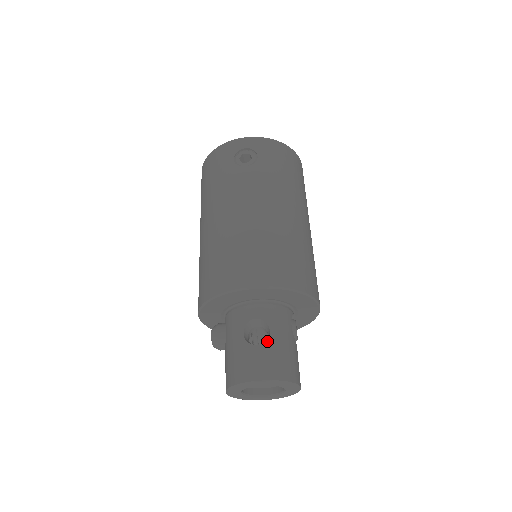
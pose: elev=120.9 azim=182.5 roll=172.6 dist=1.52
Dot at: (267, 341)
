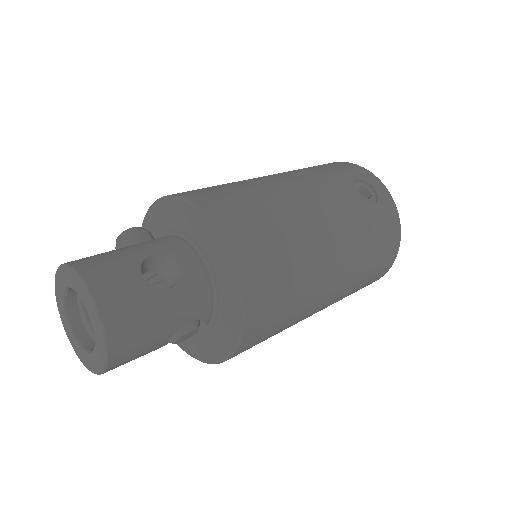
Dot at: (155, 288)
